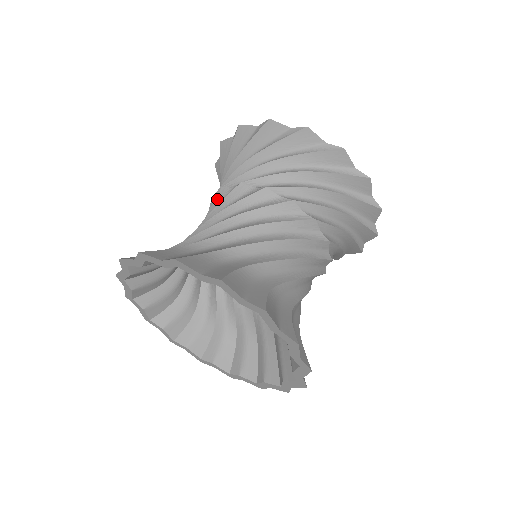
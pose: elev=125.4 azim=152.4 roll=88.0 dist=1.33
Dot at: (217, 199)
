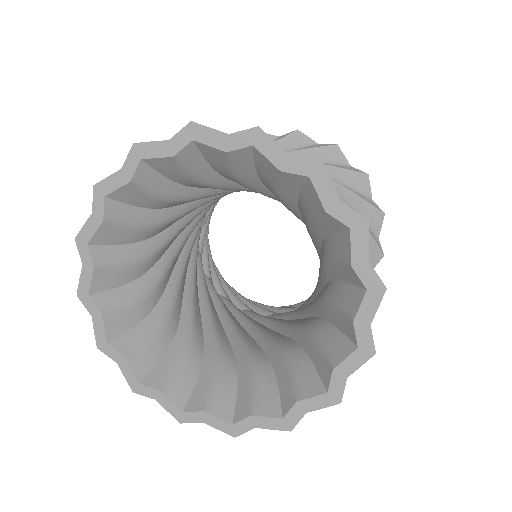
Dot at: occluded
